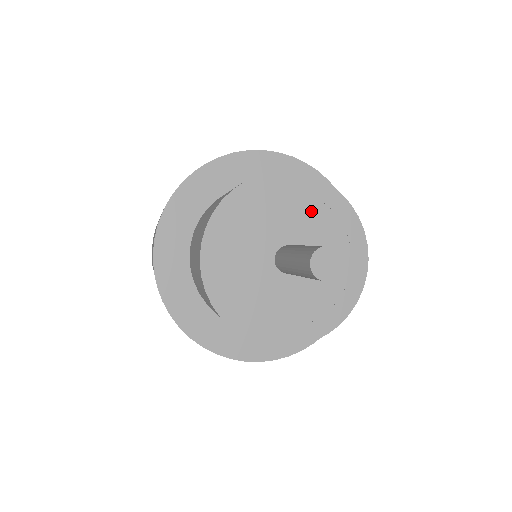
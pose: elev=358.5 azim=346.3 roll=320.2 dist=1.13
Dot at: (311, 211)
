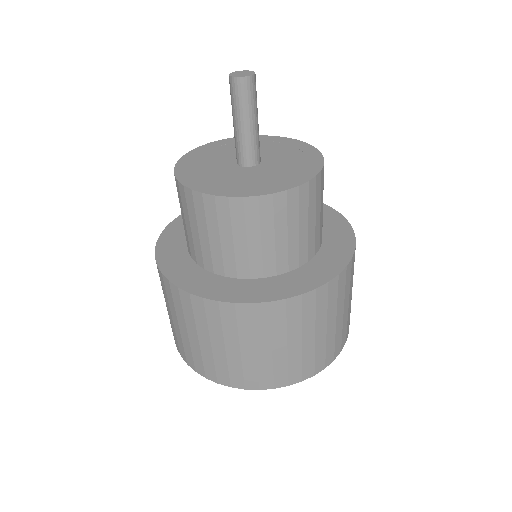
Dot at: (227, 149)
